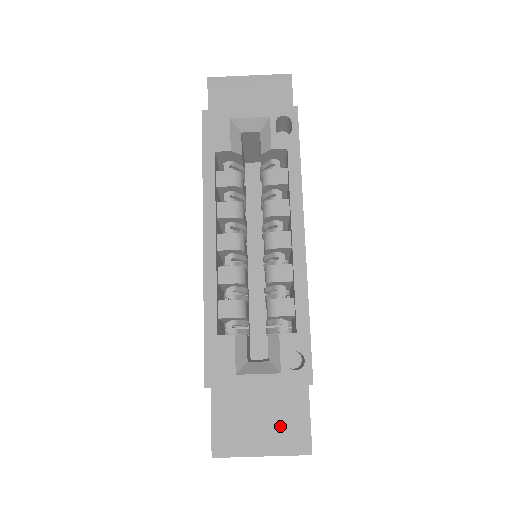
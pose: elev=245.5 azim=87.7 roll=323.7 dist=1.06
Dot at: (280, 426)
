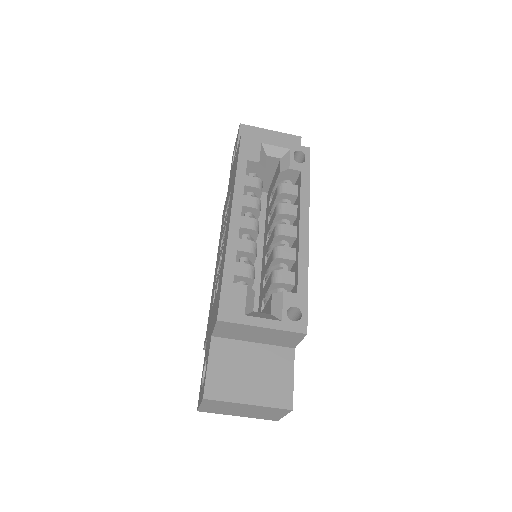
Dot at: (267, 381)
